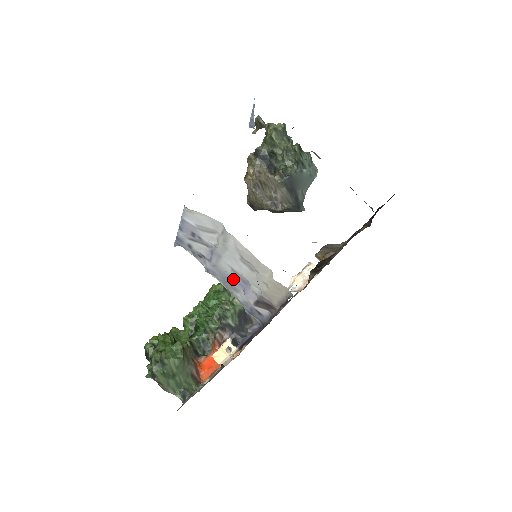
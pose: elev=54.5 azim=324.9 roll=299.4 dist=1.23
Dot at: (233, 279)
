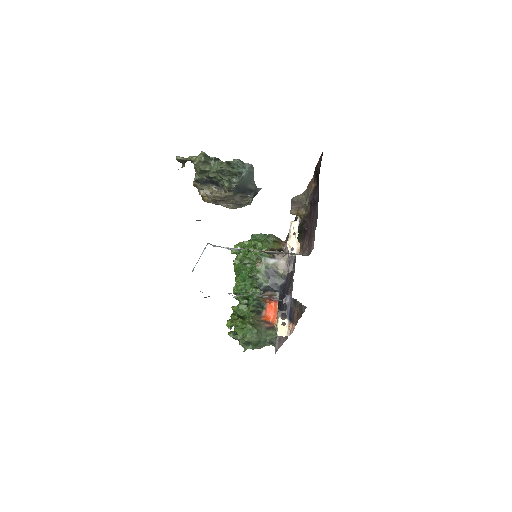
Dot at: occluded
